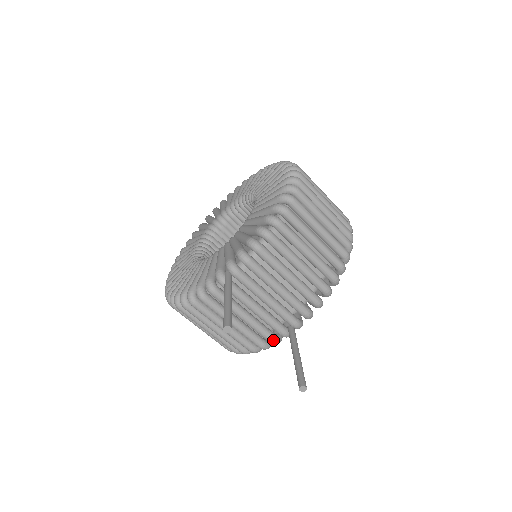
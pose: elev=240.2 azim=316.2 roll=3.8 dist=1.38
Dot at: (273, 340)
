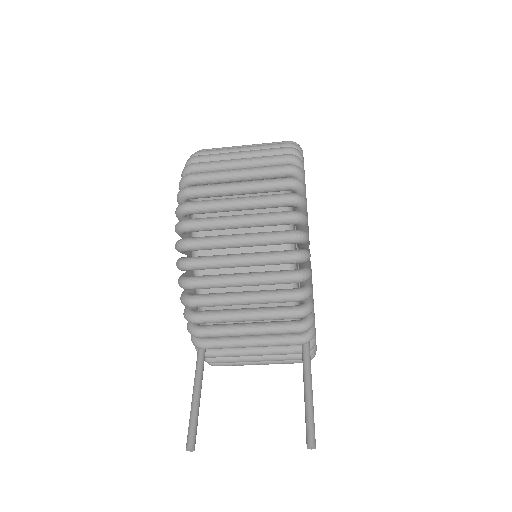
Dot at: occluded
